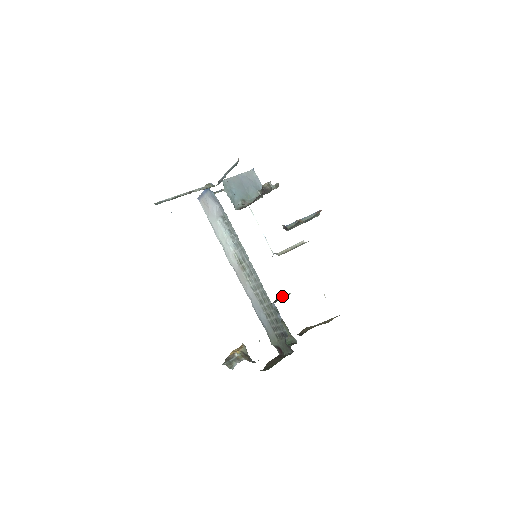
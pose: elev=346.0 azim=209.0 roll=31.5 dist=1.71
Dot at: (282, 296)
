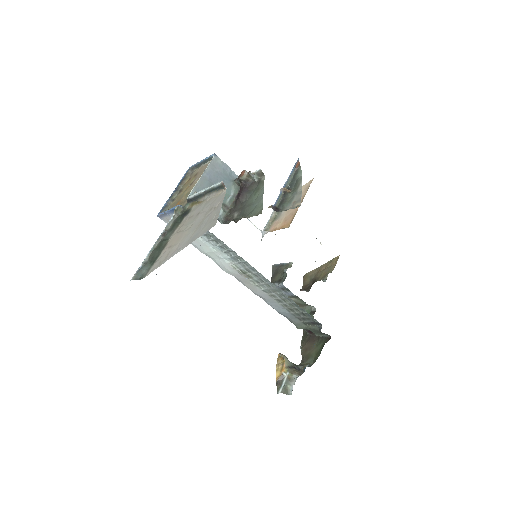
Dot at: (280, 265)
